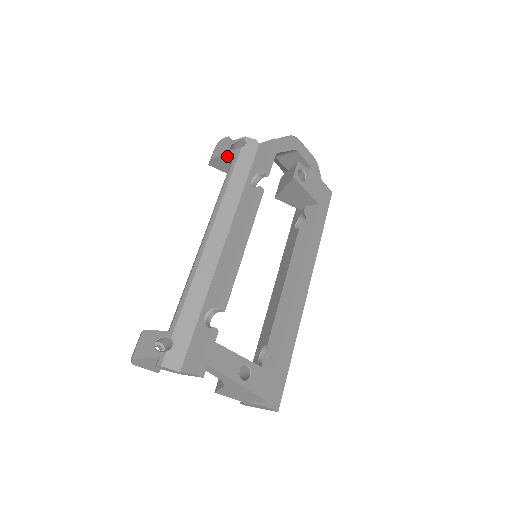
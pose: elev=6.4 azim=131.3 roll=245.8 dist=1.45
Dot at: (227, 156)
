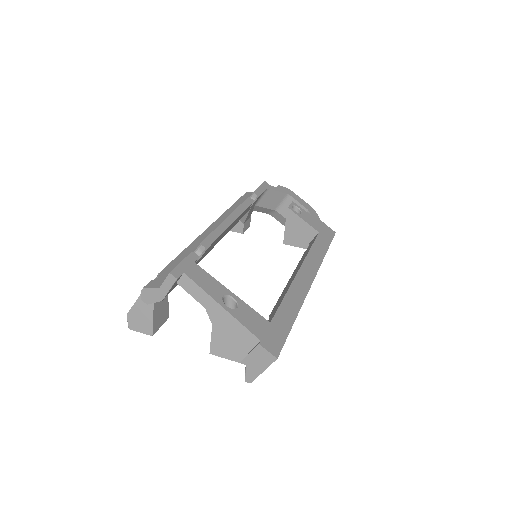
Dot at: occluded
